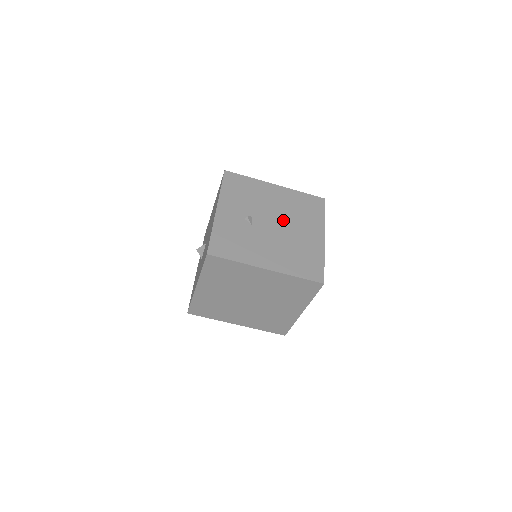
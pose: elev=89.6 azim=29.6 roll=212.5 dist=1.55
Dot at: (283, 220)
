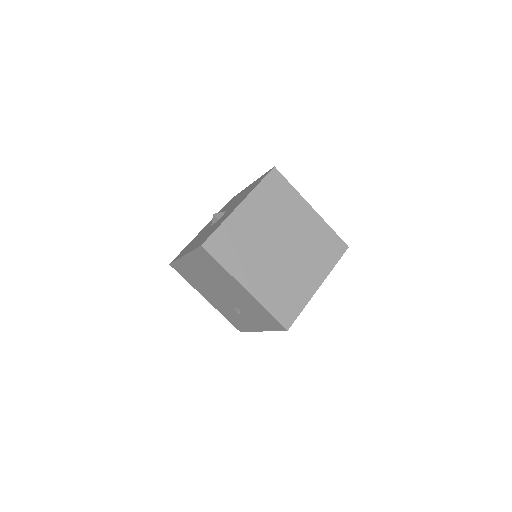
Dot at: occluded
